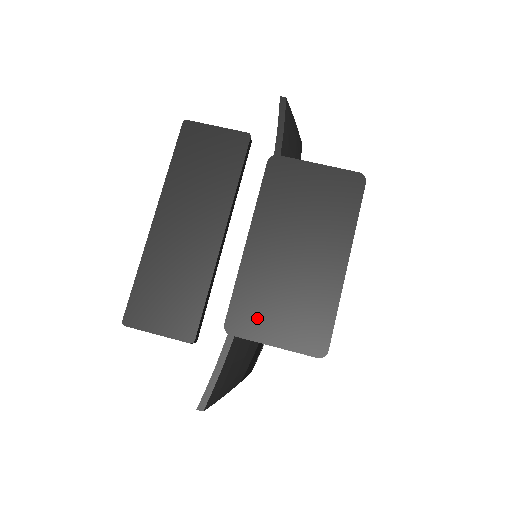
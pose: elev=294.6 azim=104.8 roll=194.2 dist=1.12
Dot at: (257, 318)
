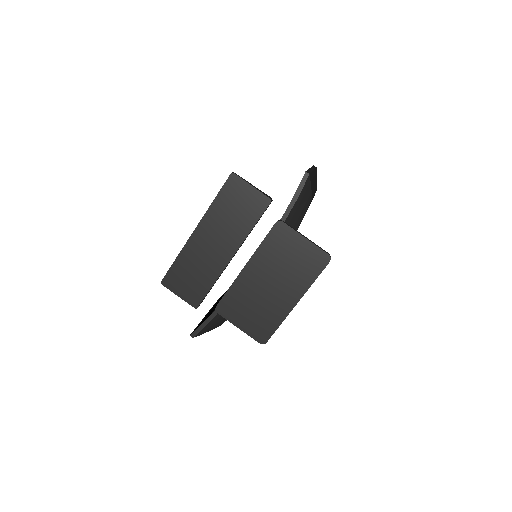
Dot at: (235, 311)
